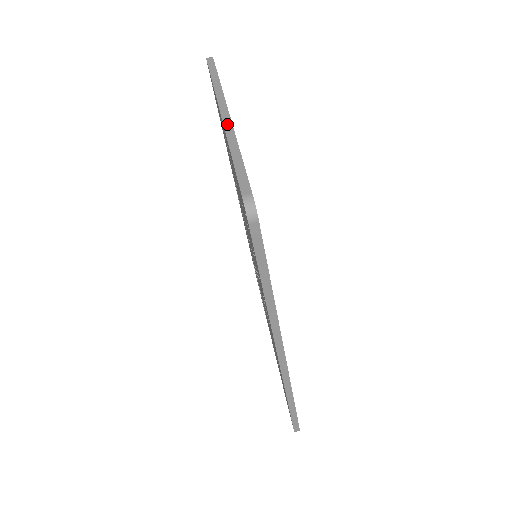
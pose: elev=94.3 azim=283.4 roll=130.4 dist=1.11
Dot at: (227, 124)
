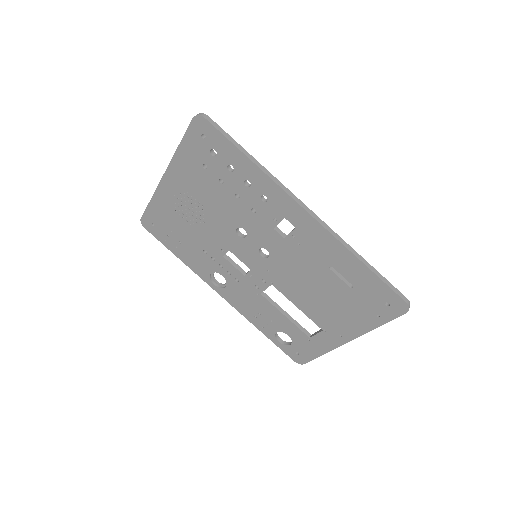
Dot at: (169, 164)
